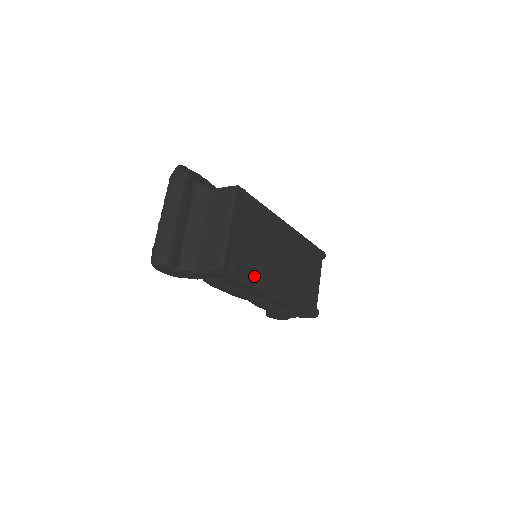
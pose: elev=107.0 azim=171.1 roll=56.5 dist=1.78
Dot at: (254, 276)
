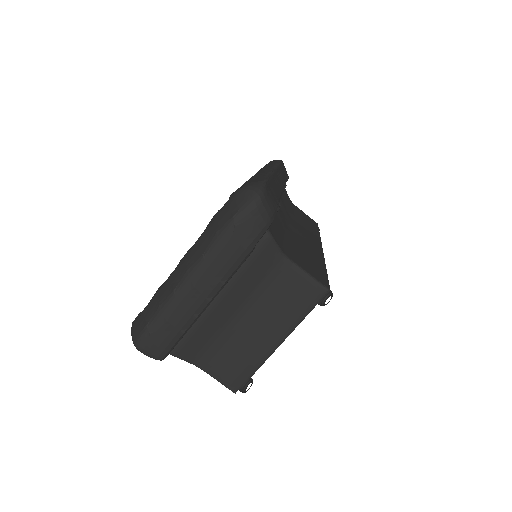
Dot at: occluded
